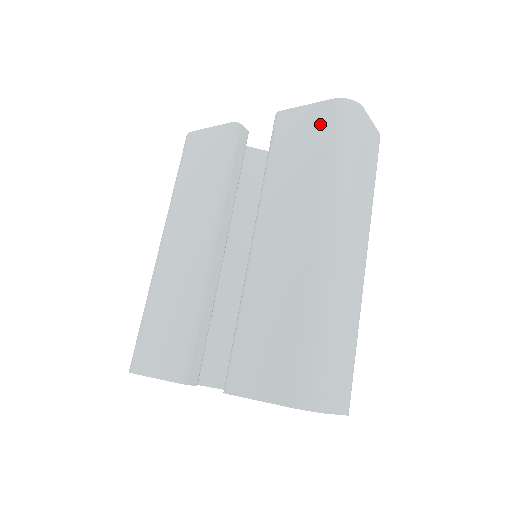
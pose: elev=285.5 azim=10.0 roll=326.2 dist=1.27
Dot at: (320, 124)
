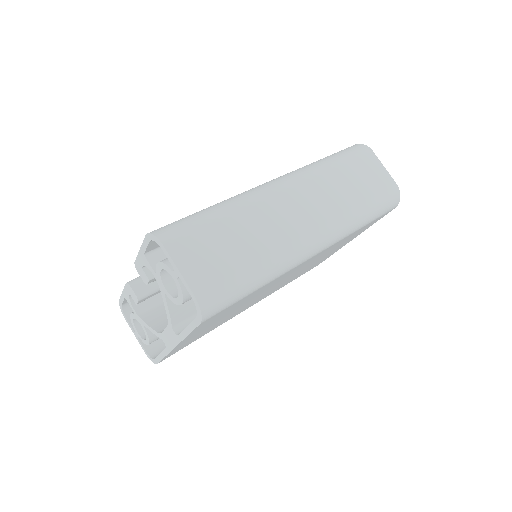
Dot at: occluded
